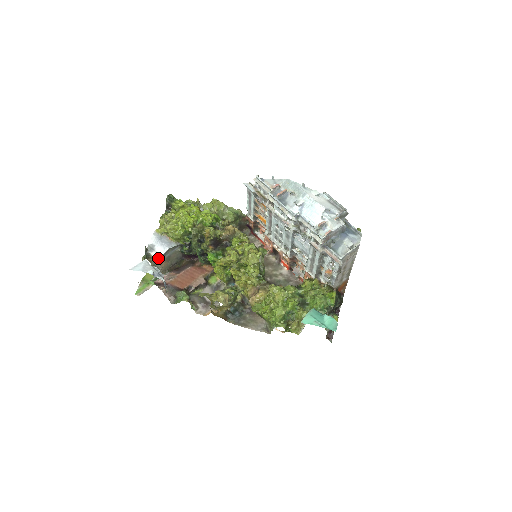
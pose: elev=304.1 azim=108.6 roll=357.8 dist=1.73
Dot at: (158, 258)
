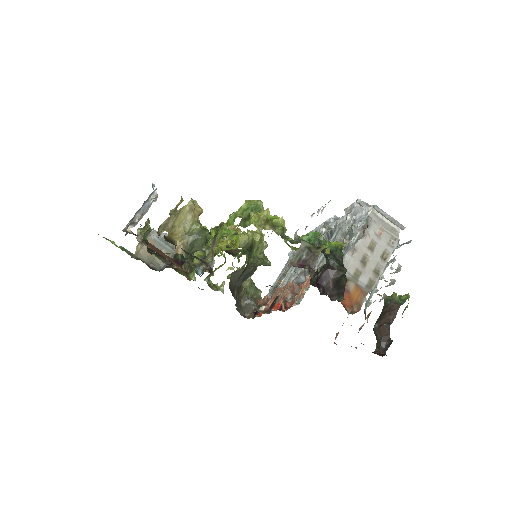
Dot at: (155, 230)
